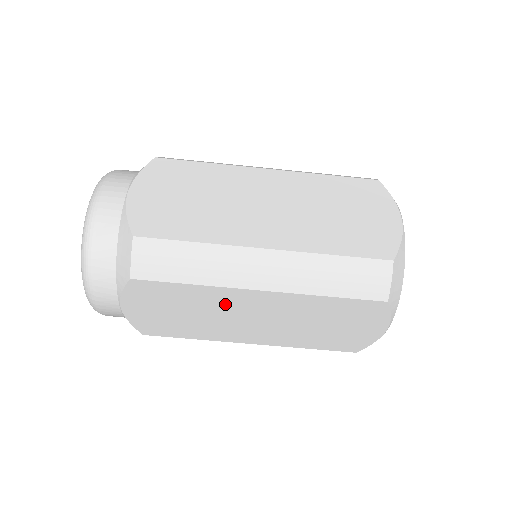
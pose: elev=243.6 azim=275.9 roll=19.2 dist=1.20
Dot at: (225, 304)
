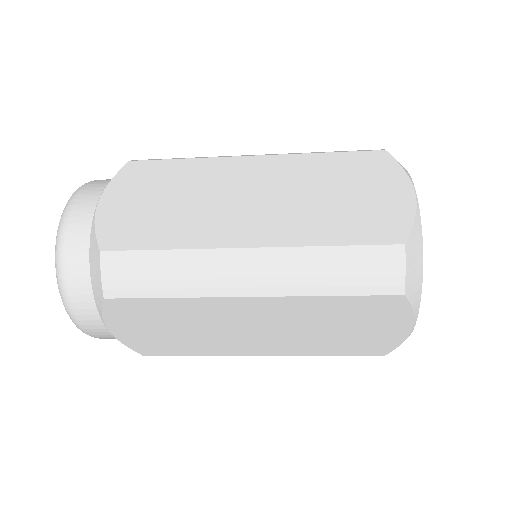
Dot at: occluded
